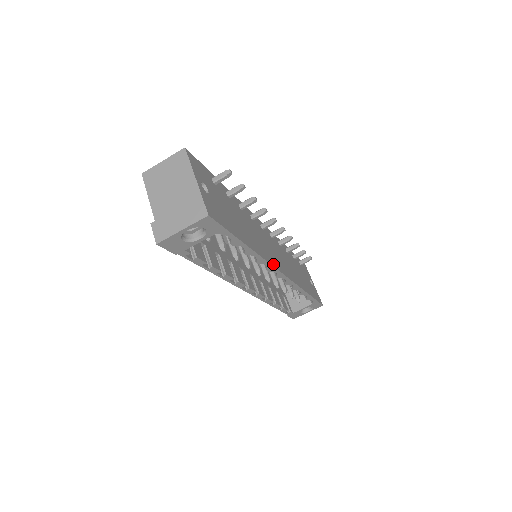
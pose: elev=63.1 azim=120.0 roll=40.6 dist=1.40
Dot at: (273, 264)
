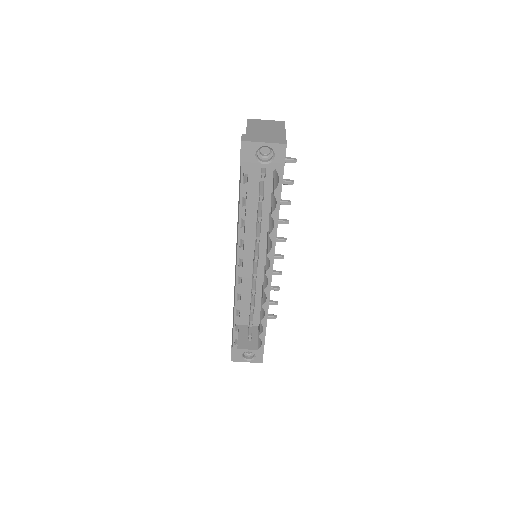
Dot at: (274, 253)
